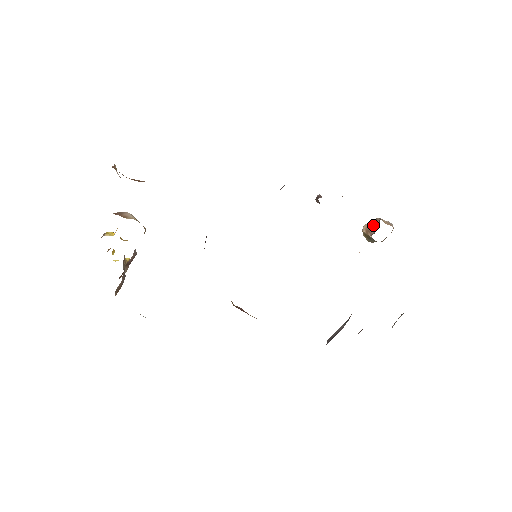
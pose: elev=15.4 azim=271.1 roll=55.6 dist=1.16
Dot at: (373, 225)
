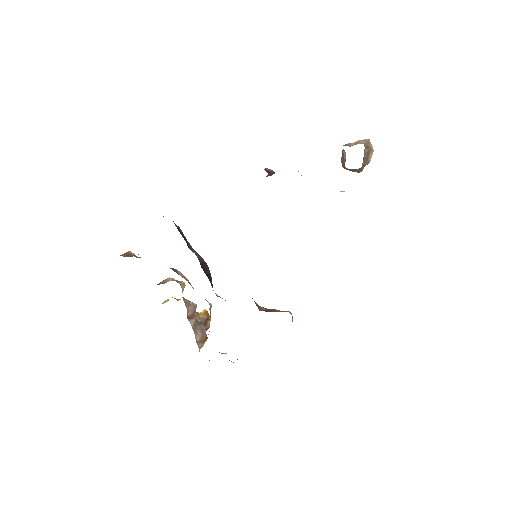
Dot at: (343, 156)
